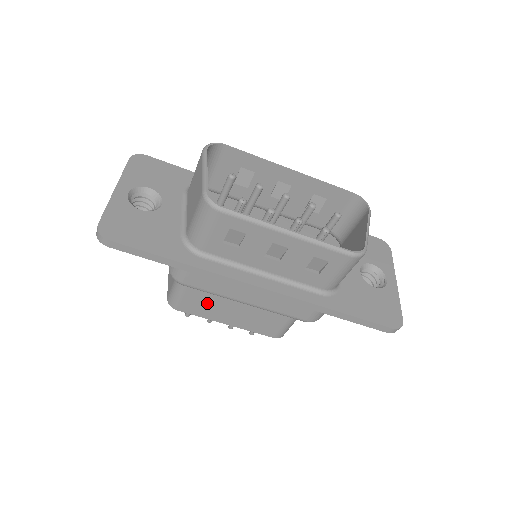
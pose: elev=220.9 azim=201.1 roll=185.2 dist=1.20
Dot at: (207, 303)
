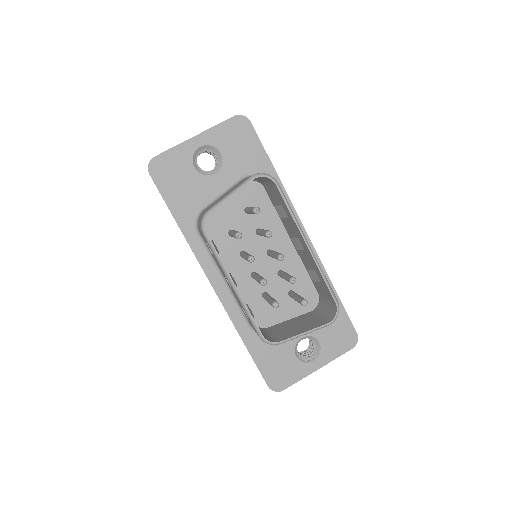
Dot at: occluded
